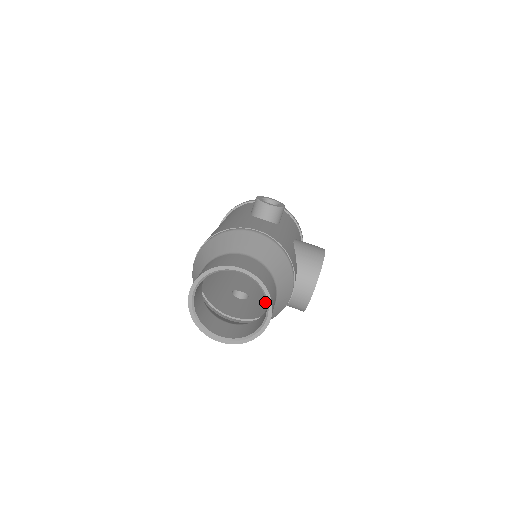
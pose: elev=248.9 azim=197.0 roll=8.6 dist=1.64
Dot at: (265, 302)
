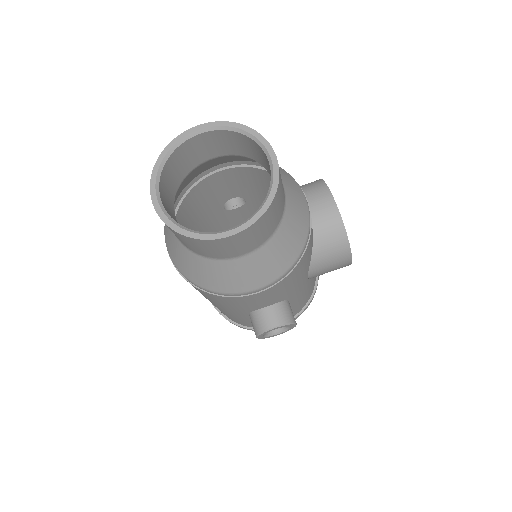
Dot at: occluded
